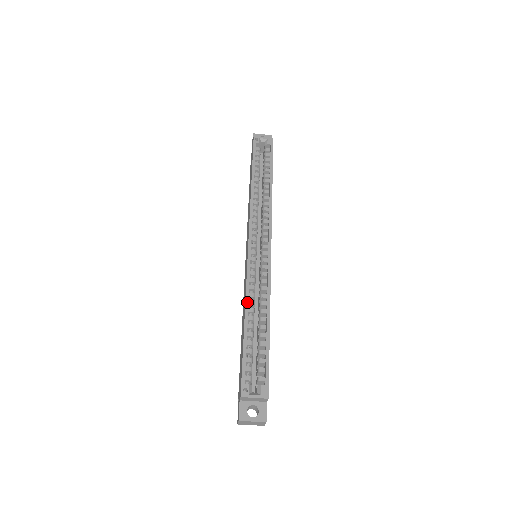
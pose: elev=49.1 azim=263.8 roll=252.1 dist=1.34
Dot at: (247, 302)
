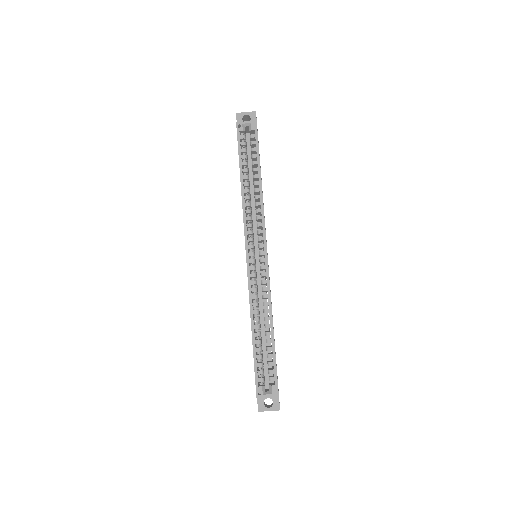
Dot at: (252, 314)
